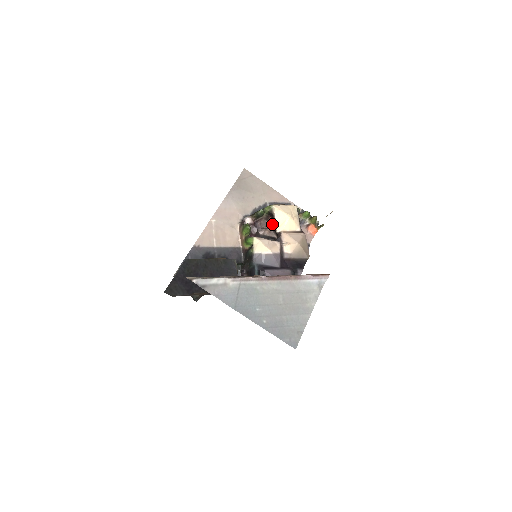
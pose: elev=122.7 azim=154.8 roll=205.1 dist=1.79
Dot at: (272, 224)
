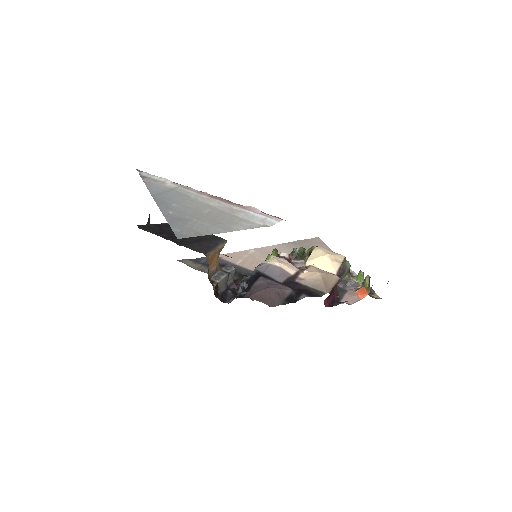
Dot at: occluded
